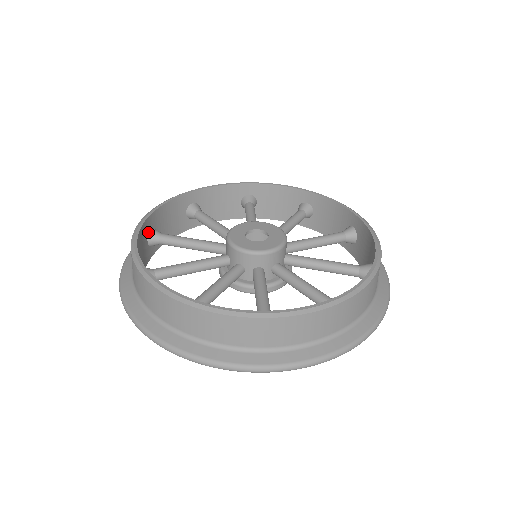
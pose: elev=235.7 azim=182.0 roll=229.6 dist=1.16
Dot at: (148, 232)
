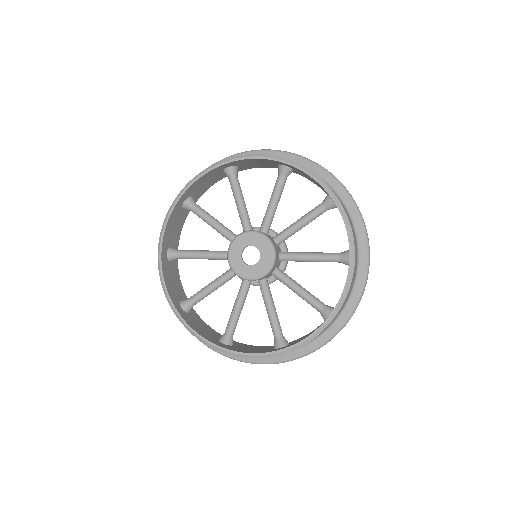
Dot at: (183, 311)
